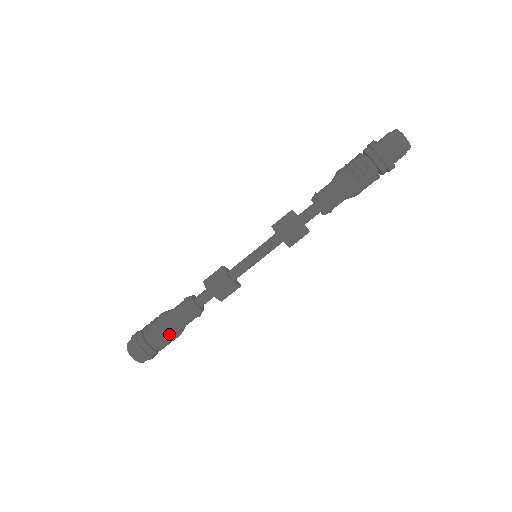
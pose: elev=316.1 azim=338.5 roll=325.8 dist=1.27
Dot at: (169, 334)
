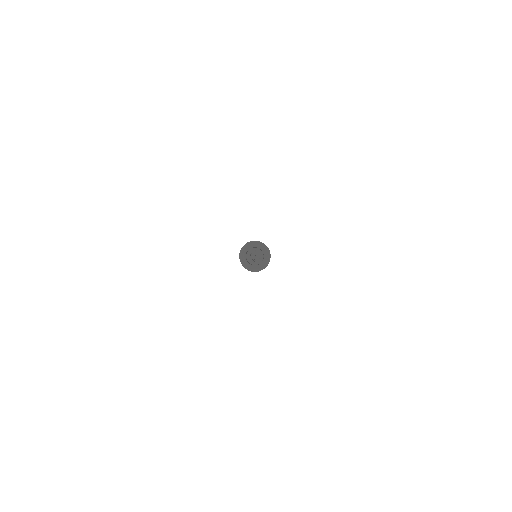
Dot at: occluded
